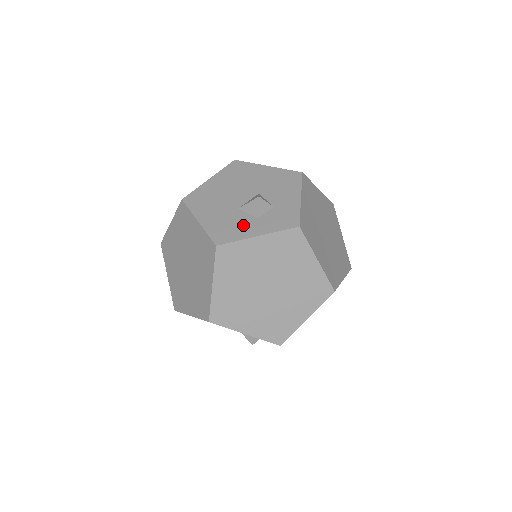
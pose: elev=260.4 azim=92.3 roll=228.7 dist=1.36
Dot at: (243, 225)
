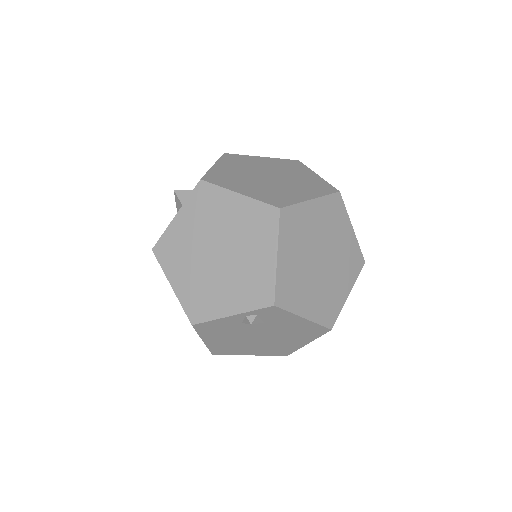
Dot at: occluded
